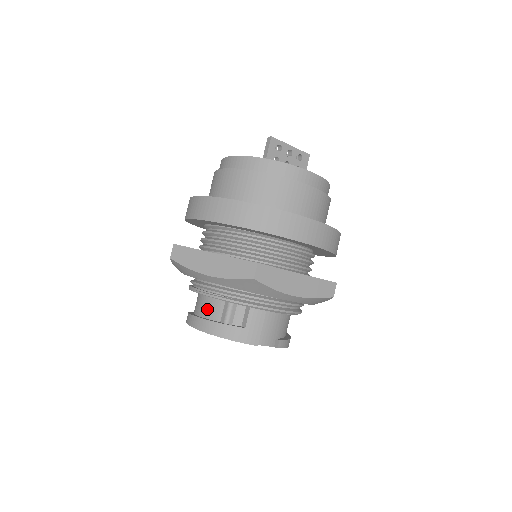
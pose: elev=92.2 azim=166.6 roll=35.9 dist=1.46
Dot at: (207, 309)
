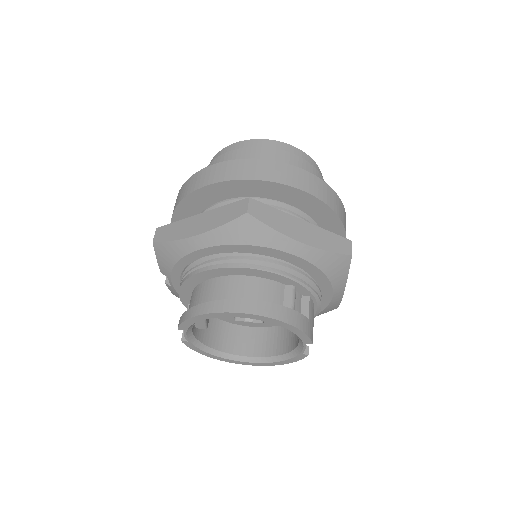
Dot at: (261, 293)
